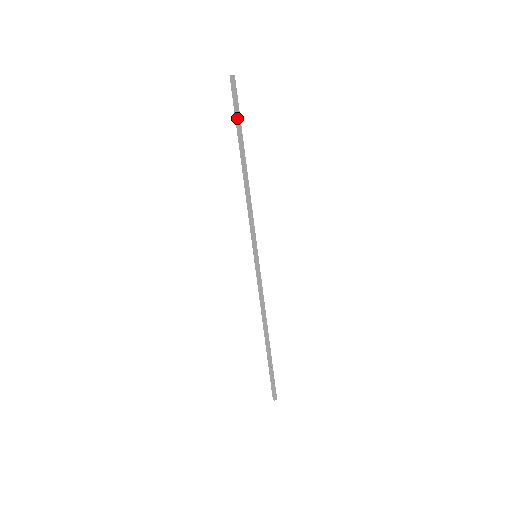
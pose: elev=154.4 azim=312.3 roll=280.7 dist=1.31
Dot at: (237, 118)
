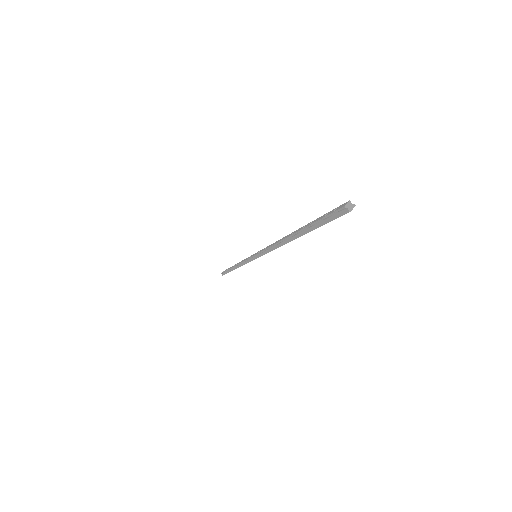
Dot at: occluded
